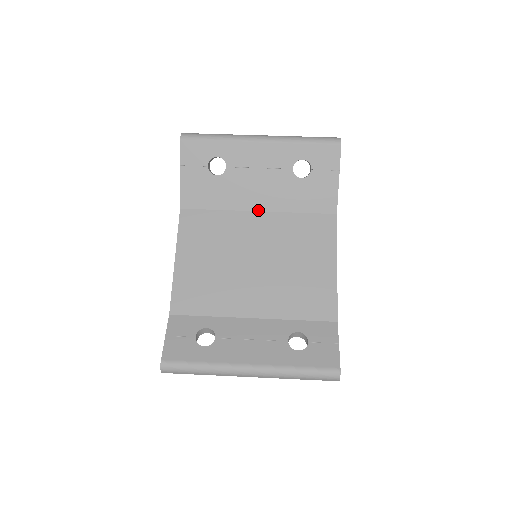
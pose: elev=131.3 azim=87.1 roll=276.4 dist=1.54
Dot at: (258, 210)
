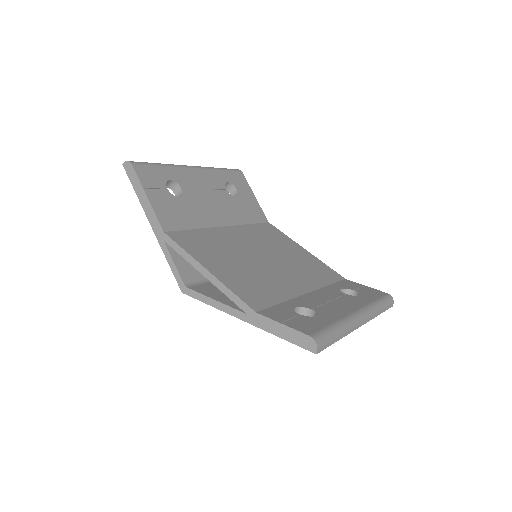
Dot at: (223, 225)
